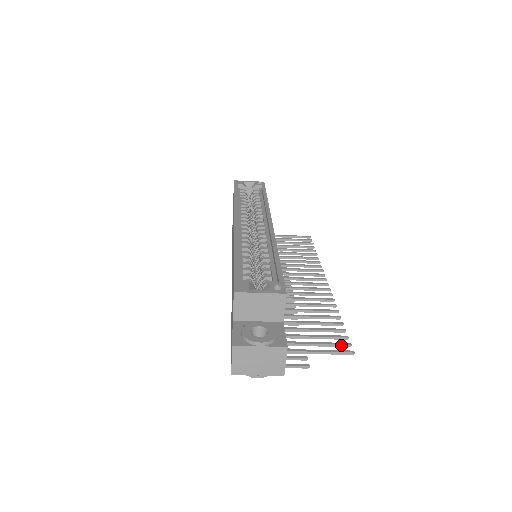
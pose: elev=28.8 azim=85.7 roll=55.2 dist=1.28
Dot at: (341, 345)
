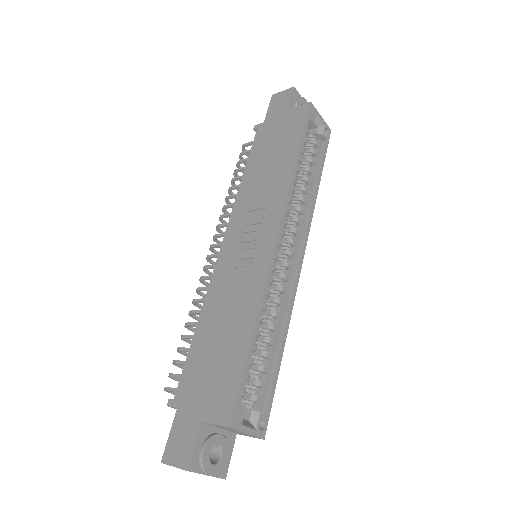
Dot at: occluded
